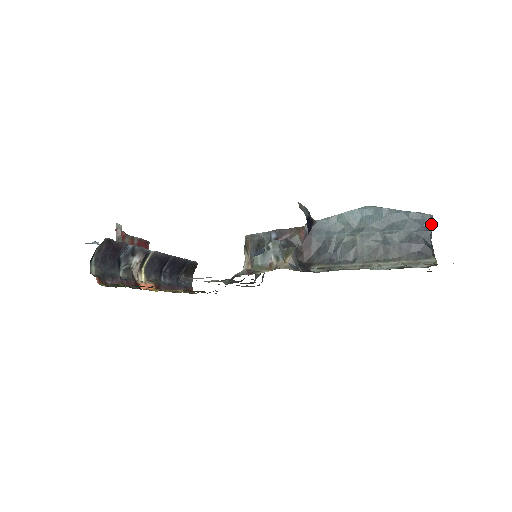
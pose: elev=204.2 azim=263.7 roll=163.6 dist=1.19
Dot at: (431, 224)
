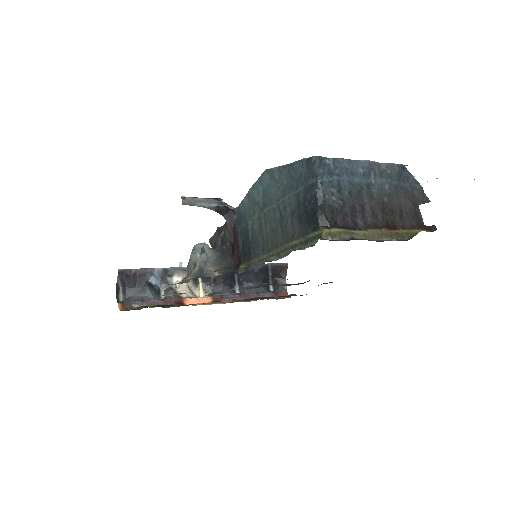
Dot at: (317, 172)
